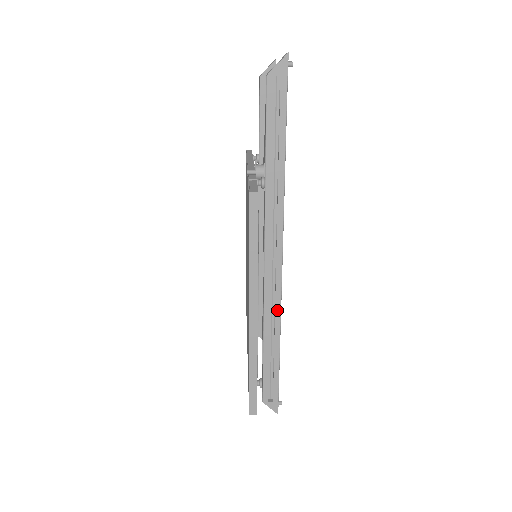
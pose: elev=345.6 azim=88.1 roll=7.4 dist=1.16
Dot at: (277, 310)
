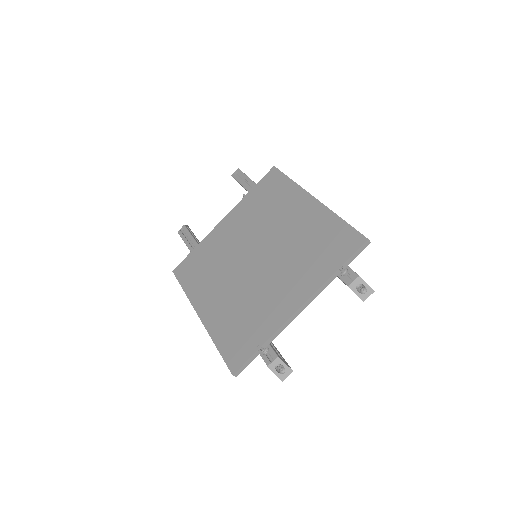
Dot at: occluded
